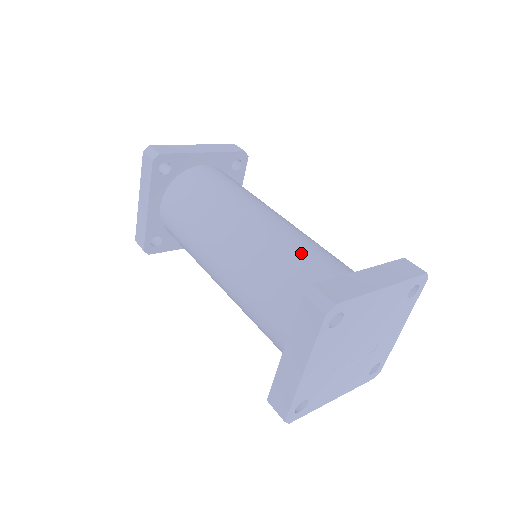
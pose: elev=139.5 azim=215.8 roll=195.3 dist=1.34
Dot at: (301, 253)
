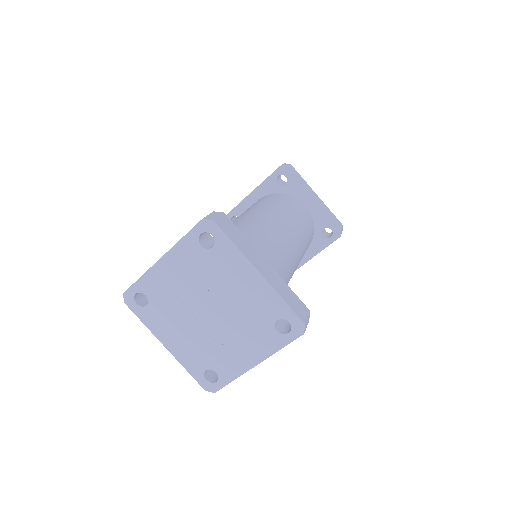
Dot at: (262, 242)
